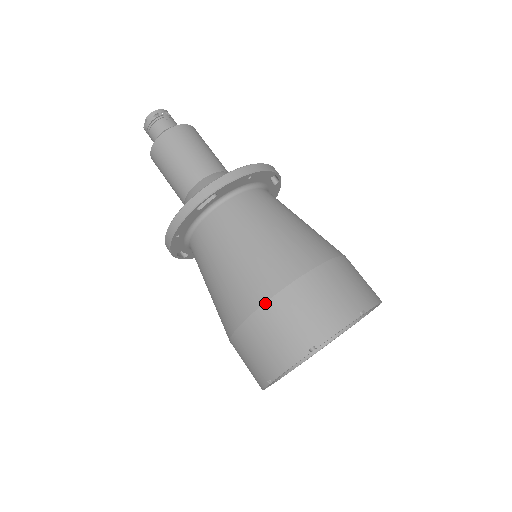
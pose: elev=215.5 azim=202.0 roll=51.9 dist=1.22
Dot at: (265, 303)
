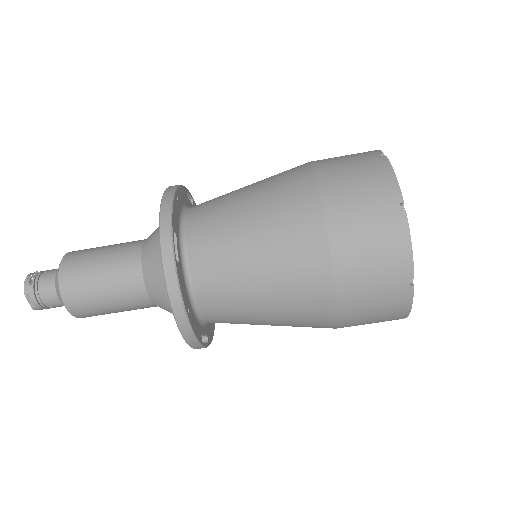
Dot at: (327, 232)
